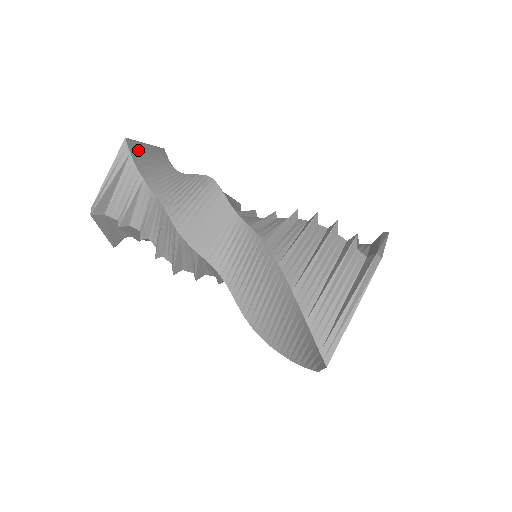
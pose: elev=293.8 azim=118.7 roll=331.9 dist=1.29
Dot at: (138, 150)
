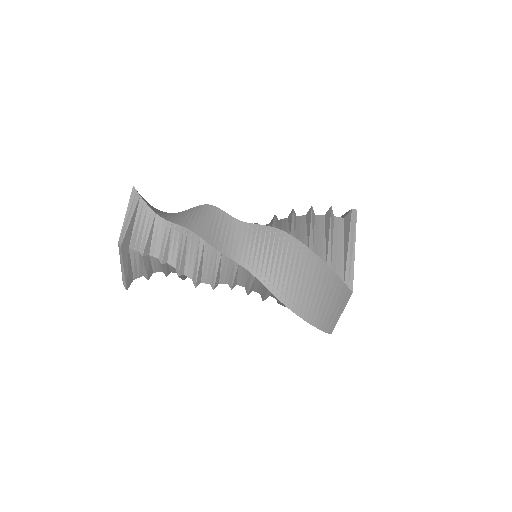
Dot at: occluded
